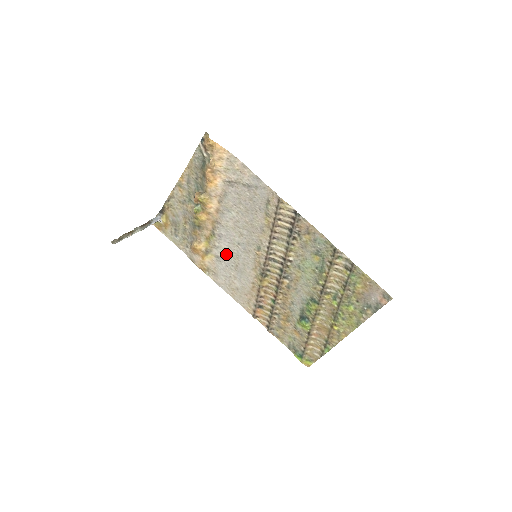
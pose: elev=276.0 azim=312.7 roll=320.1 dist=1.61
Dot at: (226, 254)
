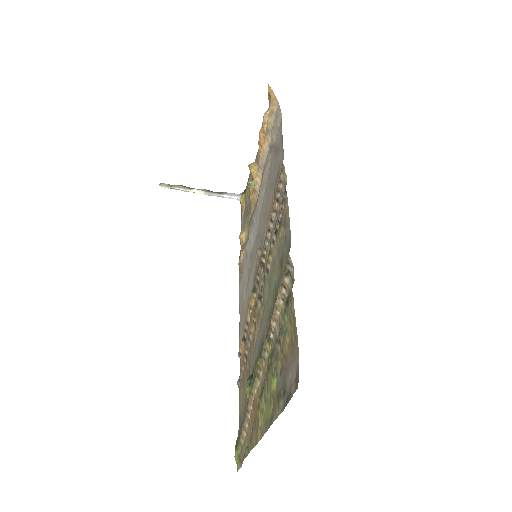
Dot at: (251, 251)
